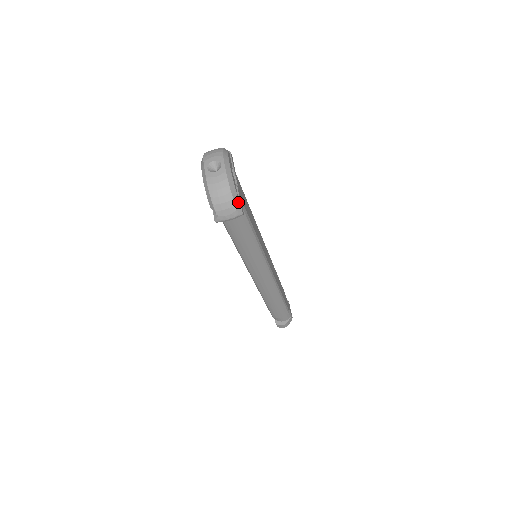
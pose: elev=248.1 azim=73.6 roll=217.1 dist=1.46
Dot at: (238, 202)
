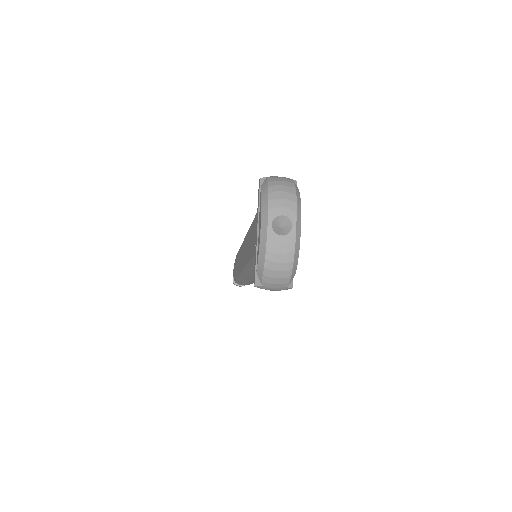
Dot at: occluded
